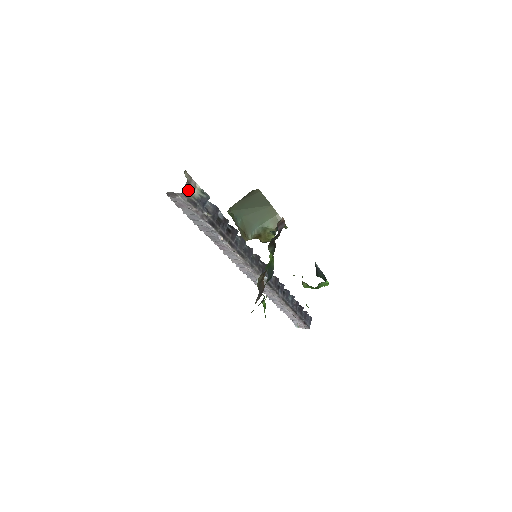
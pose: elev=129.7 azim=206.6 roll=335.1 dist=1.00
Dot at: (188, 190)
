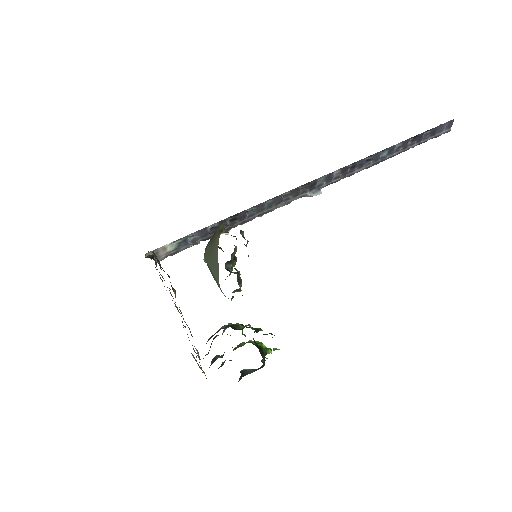
Dot at: (160, 255)
